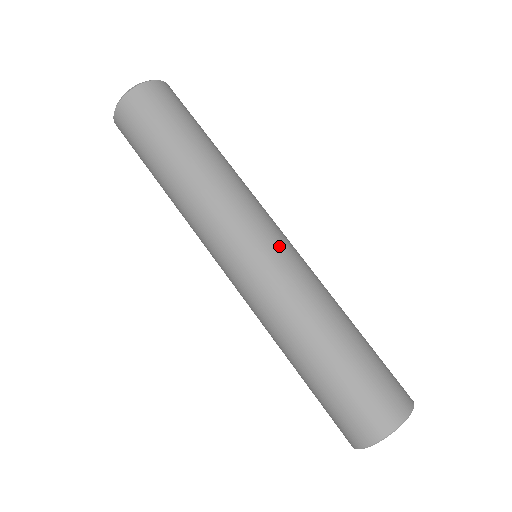
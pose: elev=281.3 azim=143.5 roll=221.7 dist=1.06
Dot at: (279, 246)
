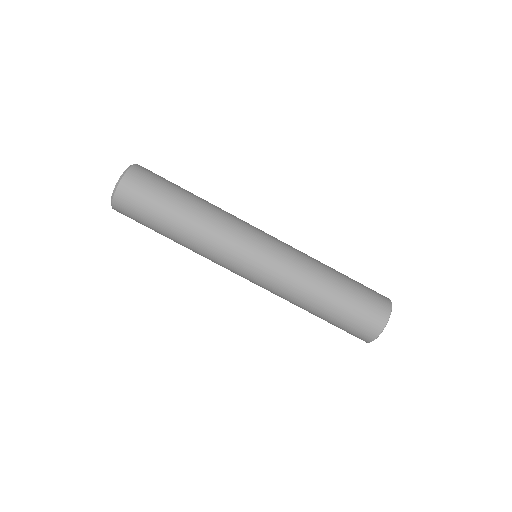
Dot at: (273, 241)
